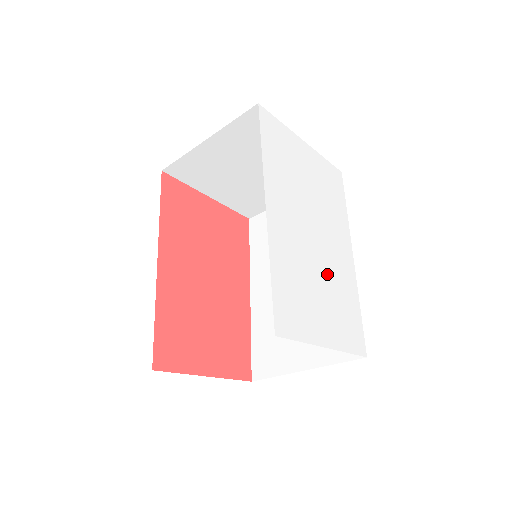
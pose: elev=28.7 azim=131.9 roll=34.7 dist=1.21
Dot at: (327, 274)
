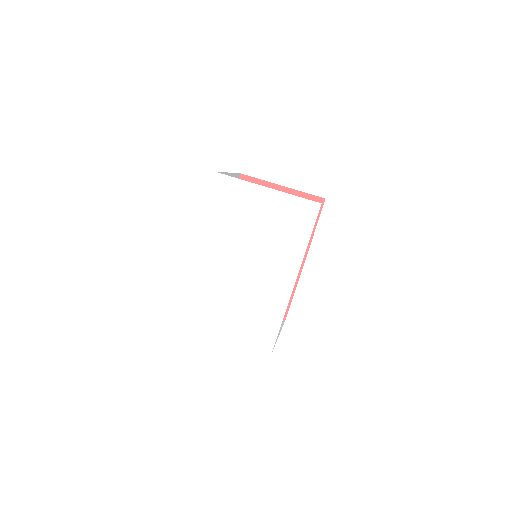
Dot at: (248, 295)
